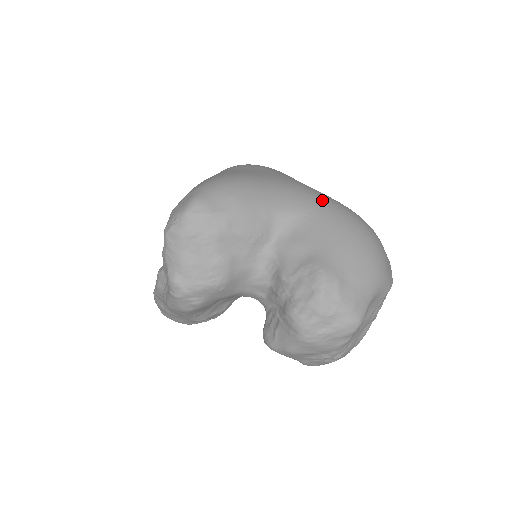
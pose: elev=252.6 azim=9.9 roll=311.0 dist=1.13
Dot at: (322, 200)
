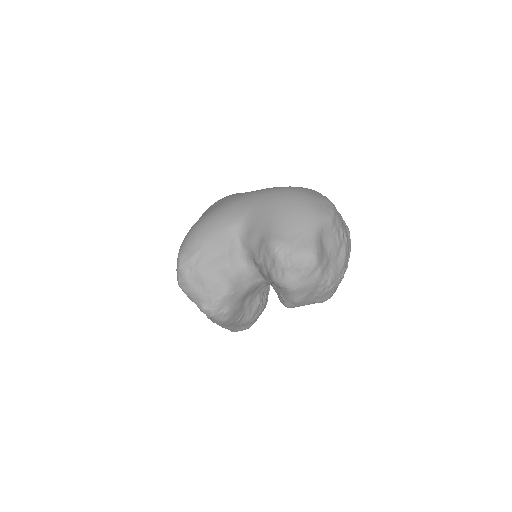
Dot at: (254, 197)
